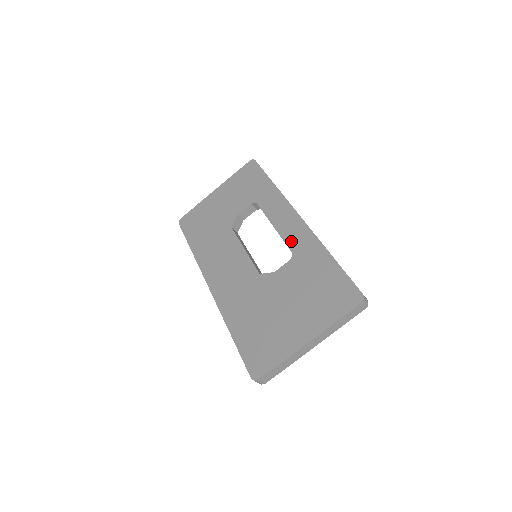
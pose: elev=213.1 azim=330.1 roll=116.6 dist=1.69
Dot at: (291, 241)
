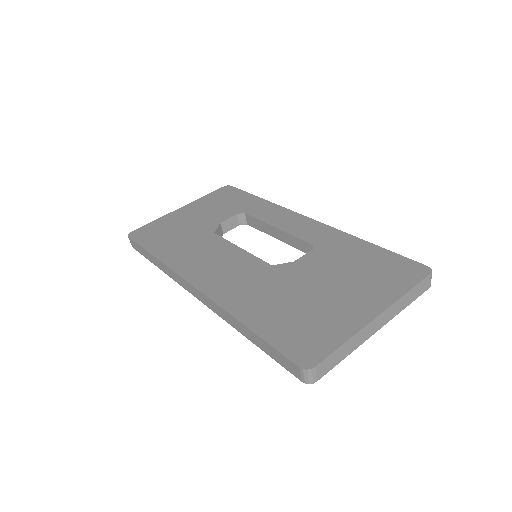
Dot at: (307, 236)
